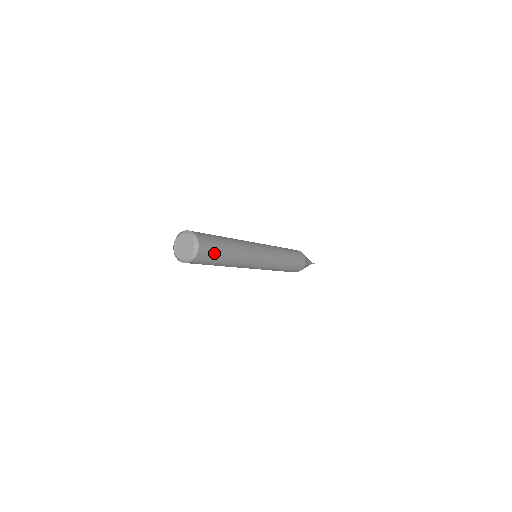
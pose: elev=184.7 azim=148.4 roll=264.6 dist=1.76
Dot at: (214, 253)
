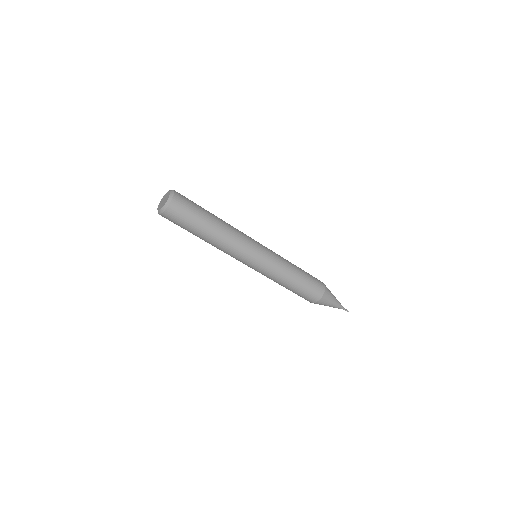
Dot at: (194, 204)
